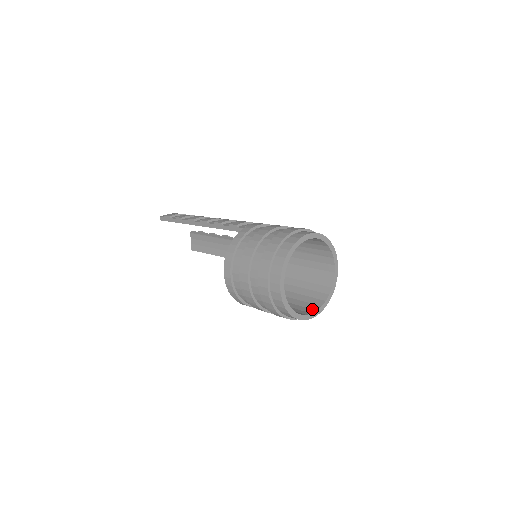
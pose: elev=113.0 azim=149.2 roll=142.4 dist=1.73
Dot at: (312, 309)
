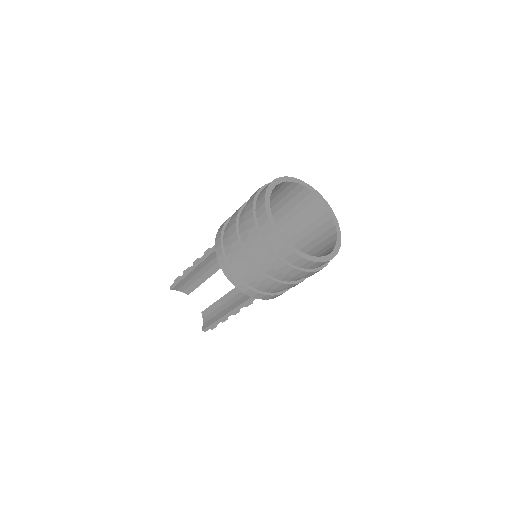
Dot at: occluded
